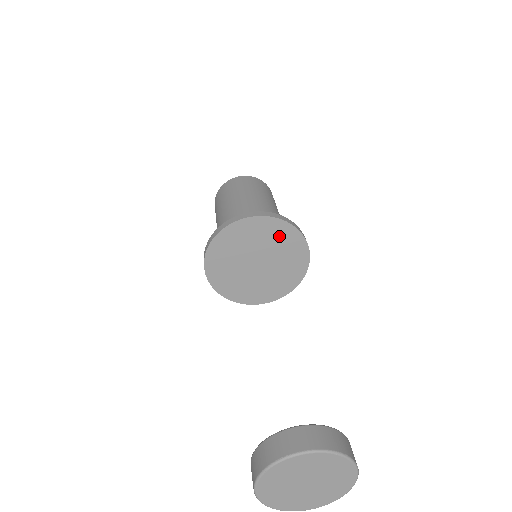
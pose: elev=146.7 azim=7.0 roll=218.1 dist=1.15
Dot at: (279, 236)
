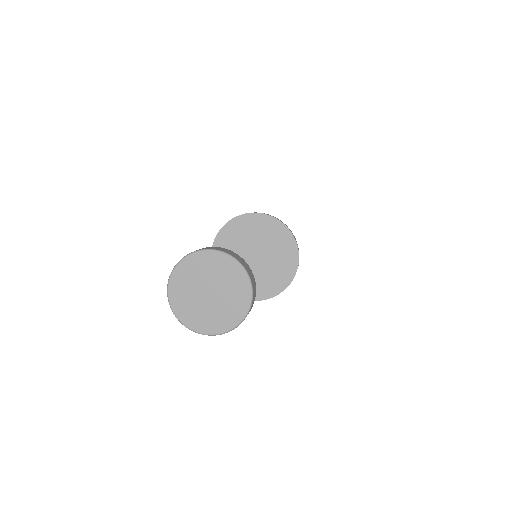
Dot at: (280, 240)
